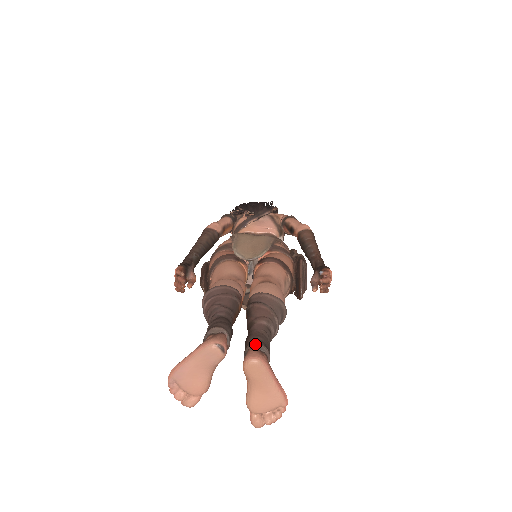
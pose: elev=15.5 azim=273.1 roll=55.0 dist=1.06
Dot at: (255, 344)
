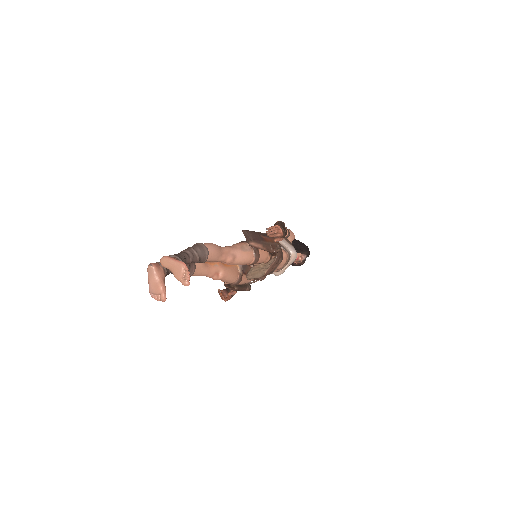
Dot at: occluded
